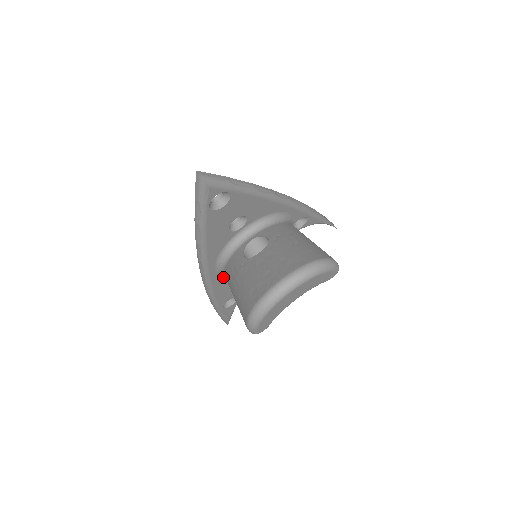
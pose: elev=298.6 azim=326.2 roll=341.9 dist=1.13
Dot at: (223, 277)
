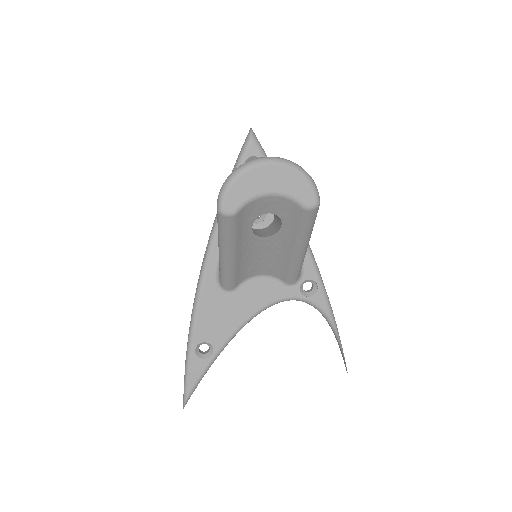
Dot at: (217, 286)
